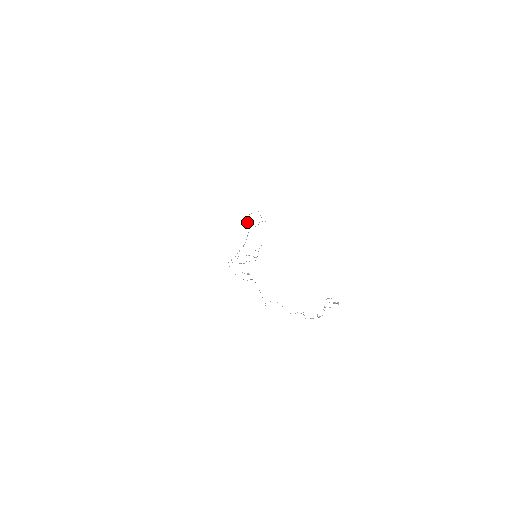
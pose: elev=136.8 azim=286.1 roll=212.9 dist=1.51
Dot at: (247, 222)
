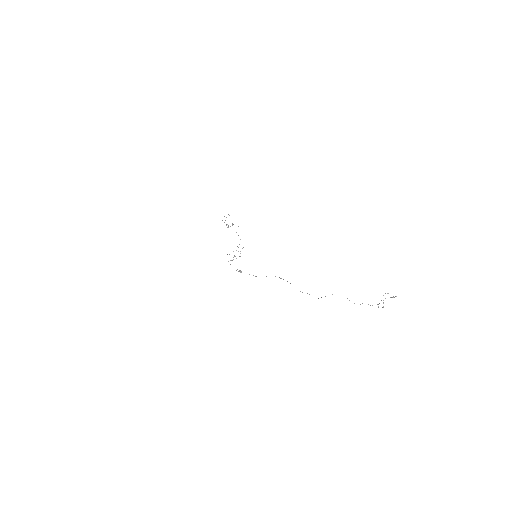
Dot at: (227, 224)
